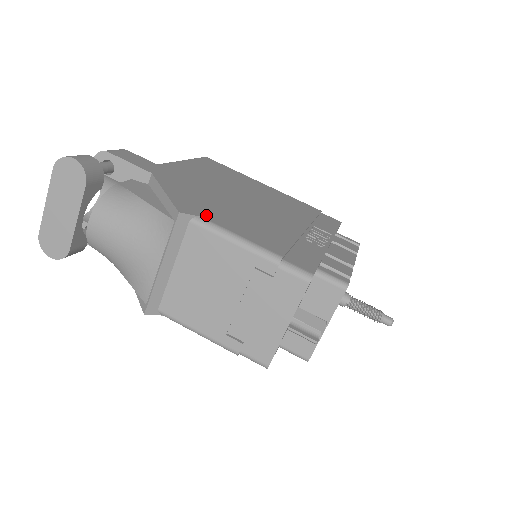
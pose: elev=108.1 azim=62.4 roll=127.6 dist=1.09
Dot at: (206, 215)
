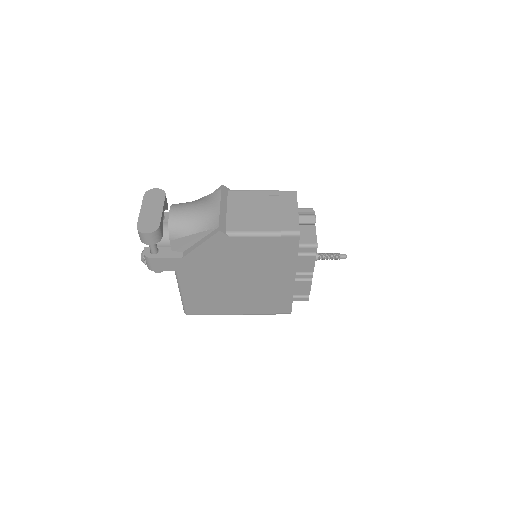
Dot at: occluded
